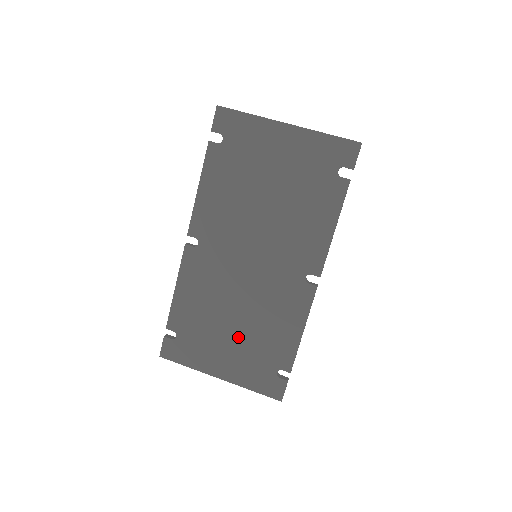
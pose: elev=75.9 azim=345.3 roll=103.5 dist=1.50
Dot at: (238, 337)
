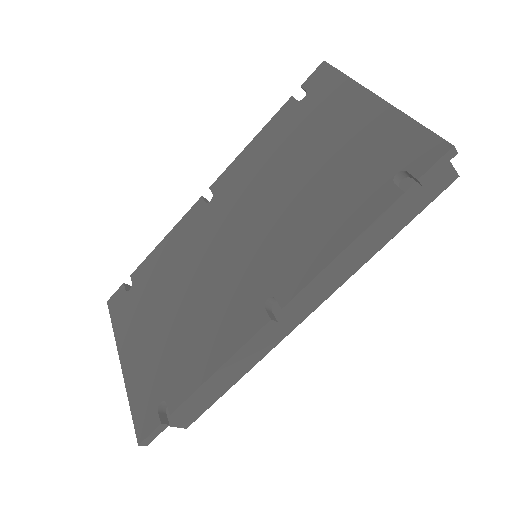
Dot at: (165, 327)
